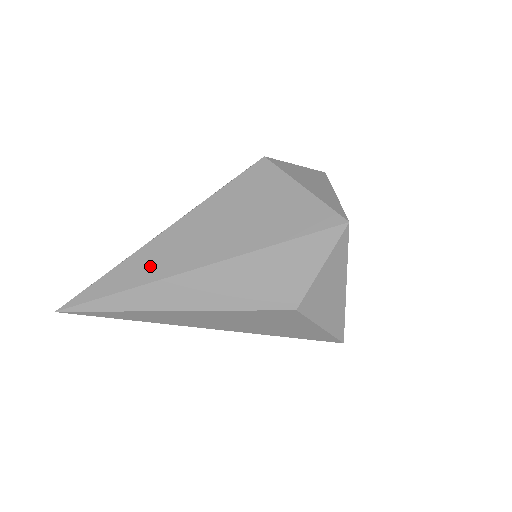
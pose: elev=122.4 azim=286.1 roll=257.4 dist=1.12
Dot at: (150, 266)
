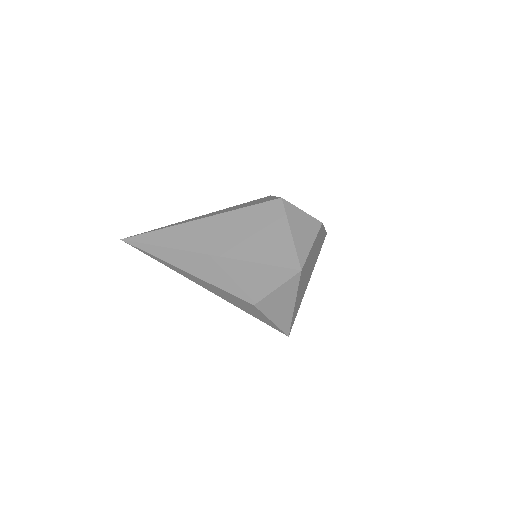
Dot at: (181, 238)
